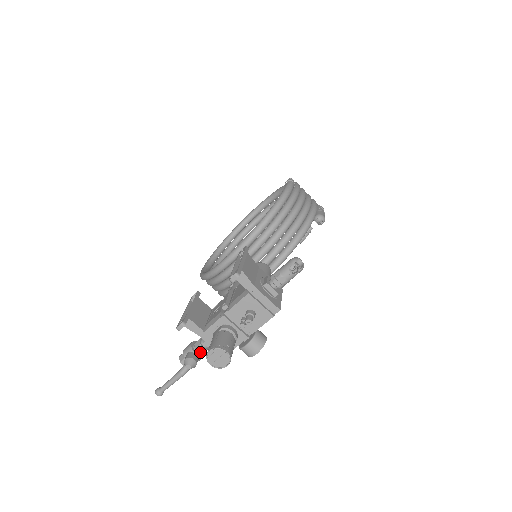
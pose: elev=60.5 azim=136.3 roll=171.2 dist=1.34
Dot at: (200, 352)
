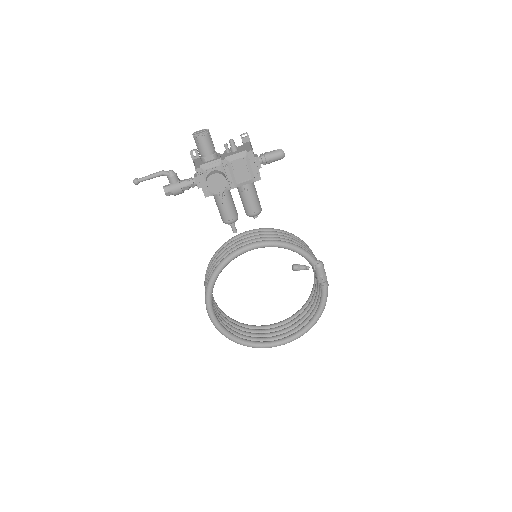
Dot at: (182, 181)
